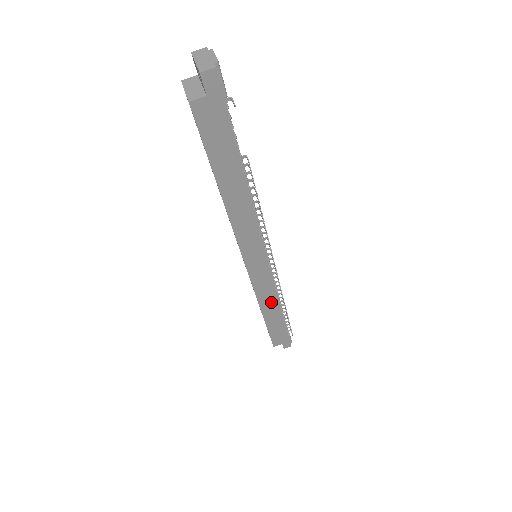
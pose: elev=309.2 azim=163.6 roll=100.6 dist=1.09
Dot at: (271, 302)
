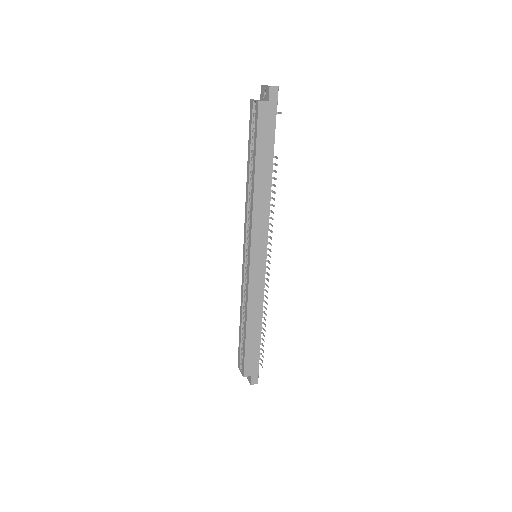
Dot at: (257, 309)
